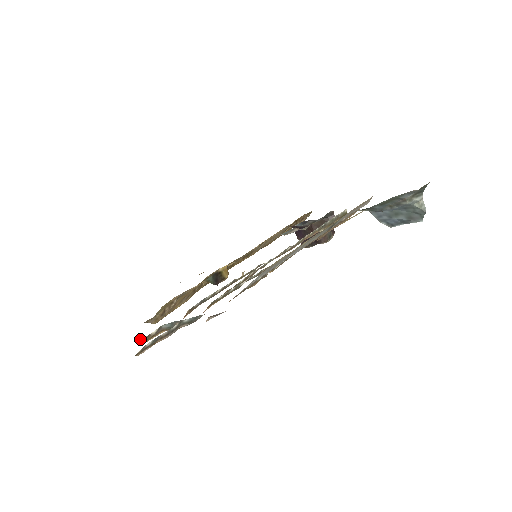
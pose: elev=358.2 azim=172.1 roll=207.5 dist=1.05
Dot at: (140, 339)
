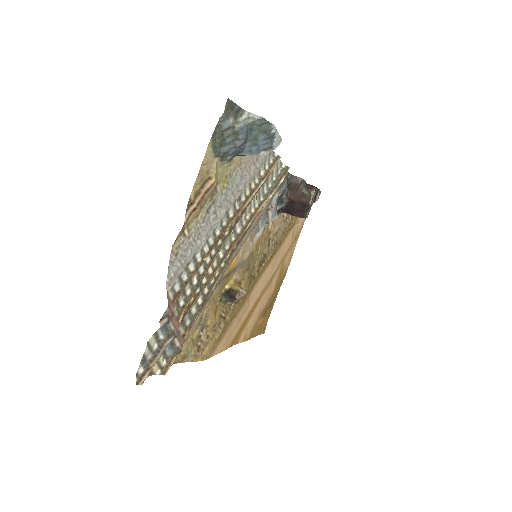
Dot at: (154, 374)
